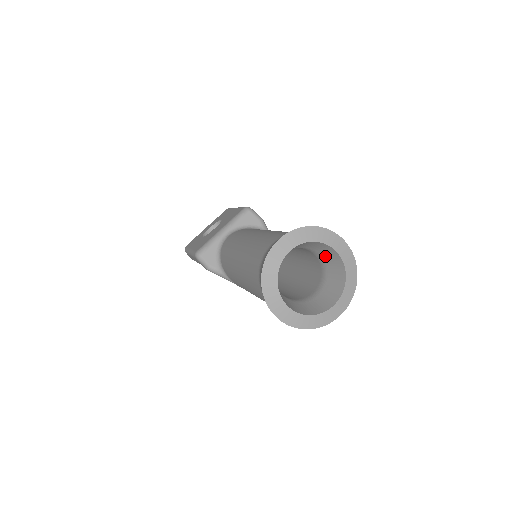
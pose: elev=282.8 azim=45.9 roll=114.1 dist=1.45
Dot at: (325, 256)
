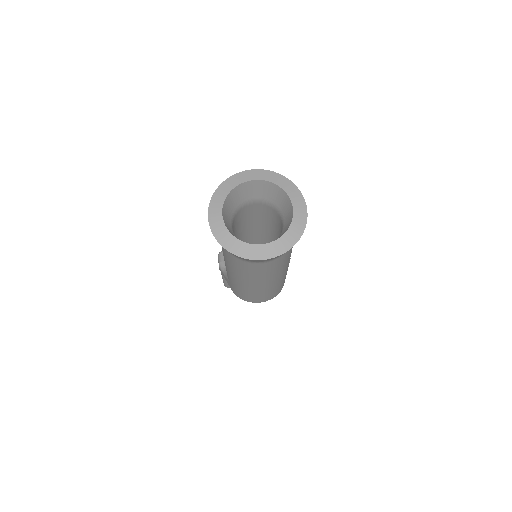
Dot at: (286, 217)
